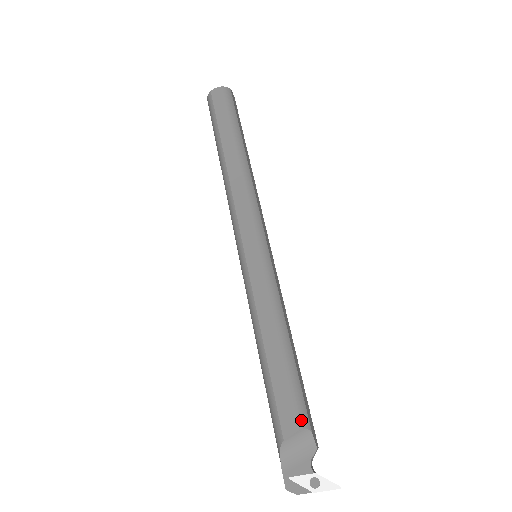
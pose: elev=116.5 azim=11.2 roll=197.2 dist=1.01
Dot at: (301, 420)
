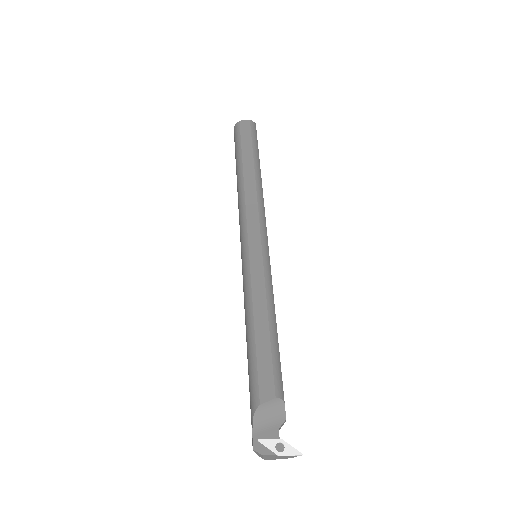
Dot at: (278, 391)
